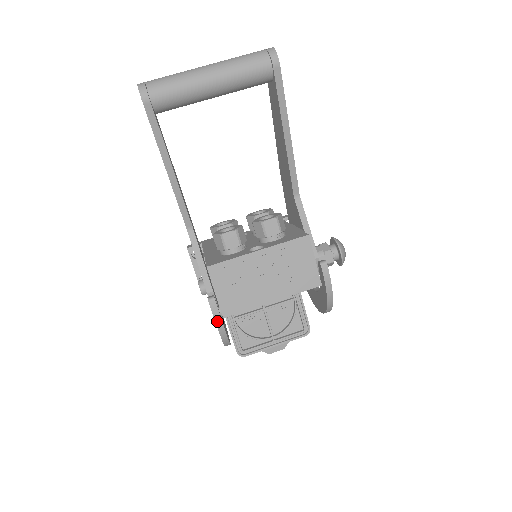
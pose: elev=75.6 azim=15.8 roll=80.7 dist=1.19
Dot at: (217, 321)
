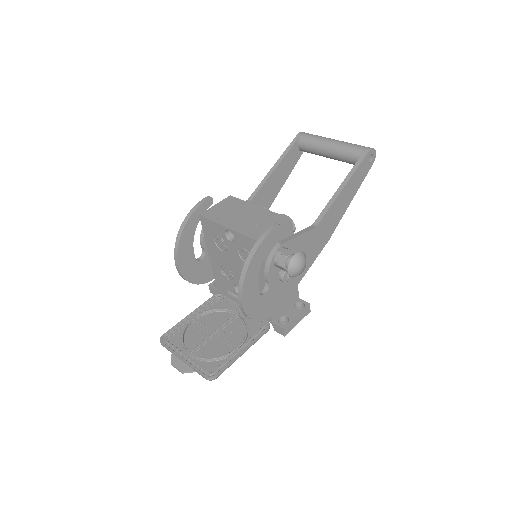
Dot at: (196, 206)
